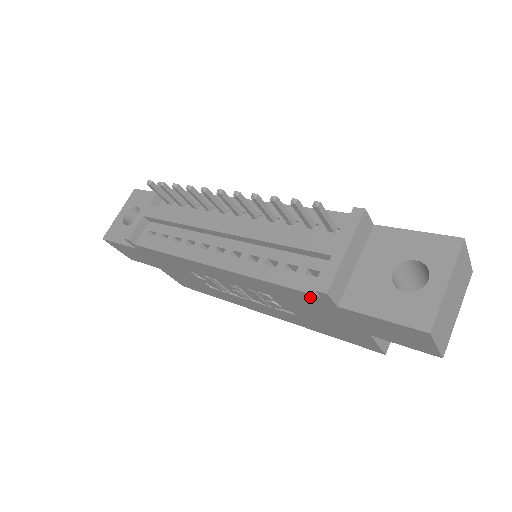
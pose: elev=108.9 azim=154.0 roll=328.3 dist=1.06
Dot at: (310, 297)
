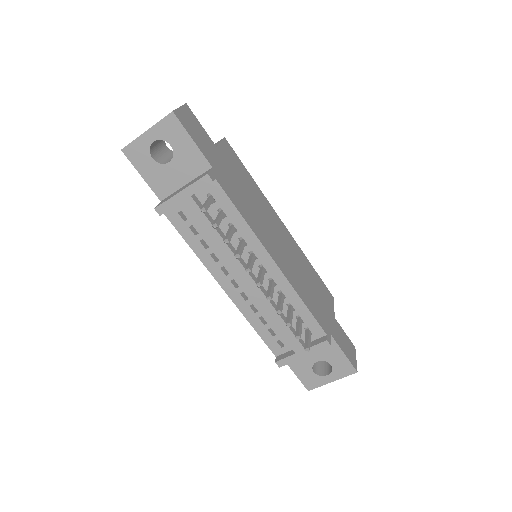
Dot at: occluded
